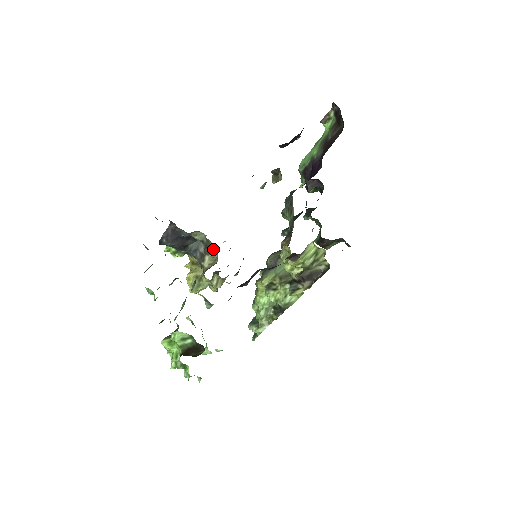
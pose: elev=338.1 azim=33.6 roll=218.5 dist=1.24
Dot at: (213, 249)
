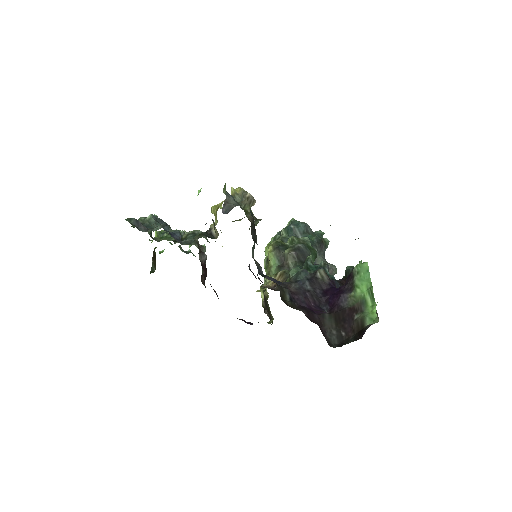
Dot at: occluded
